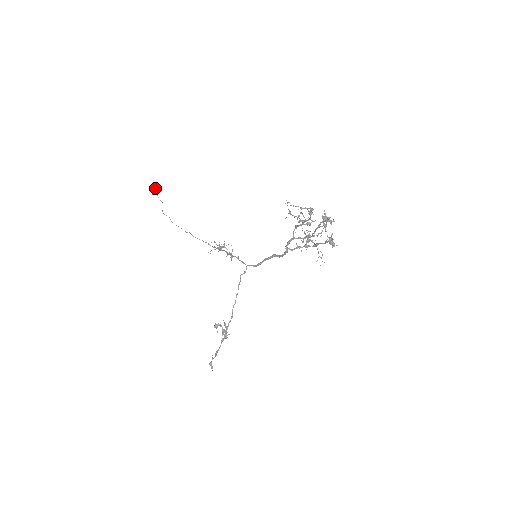
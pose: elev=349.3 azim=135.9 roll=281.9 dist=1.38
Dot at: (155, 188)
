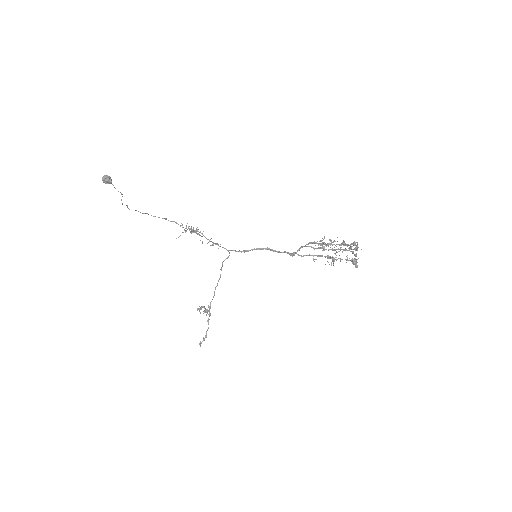
Dot at: (110, 177)
